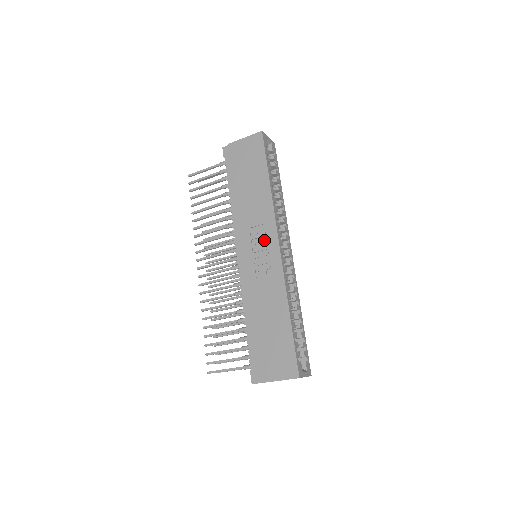
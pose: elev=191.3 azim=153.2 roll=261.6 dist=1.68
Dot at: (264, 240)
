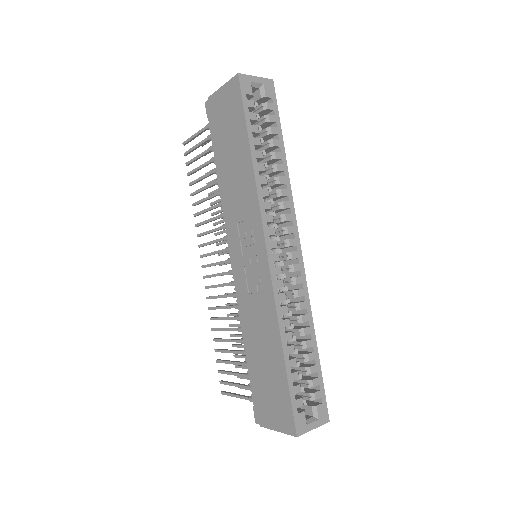
Dot at: (251, 242)
